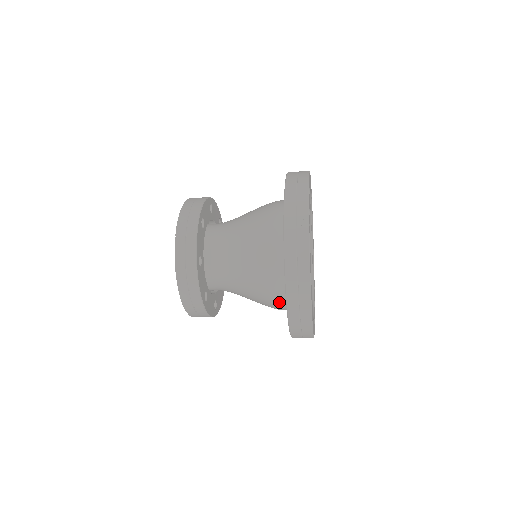
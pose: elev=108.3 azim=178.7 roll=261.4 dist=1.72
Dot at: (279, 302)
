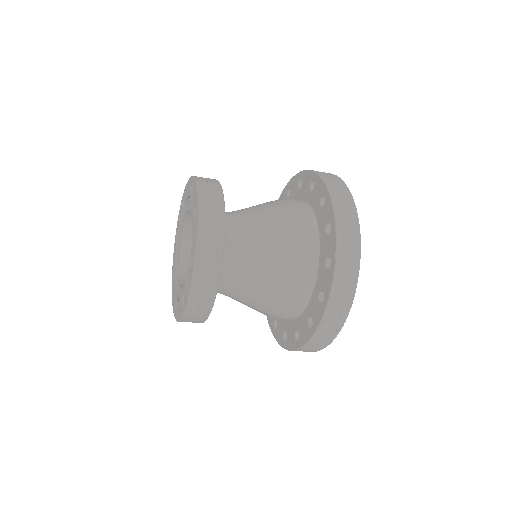
Dot at: occluded
